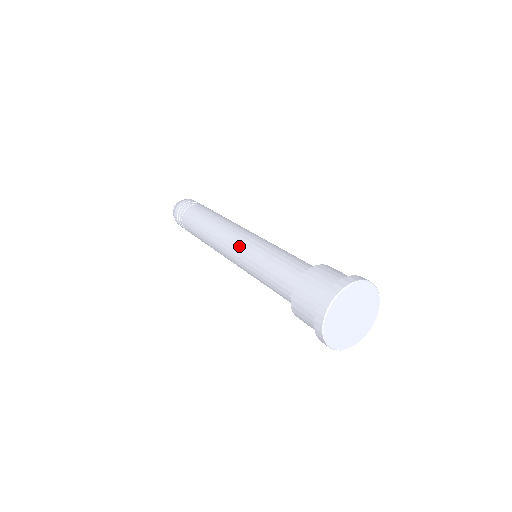
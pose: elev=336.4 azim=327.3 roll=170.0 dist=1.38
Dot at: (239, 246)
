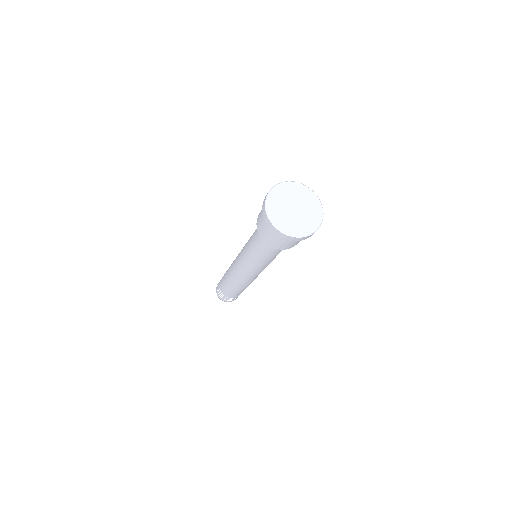
Dot at: occluded
